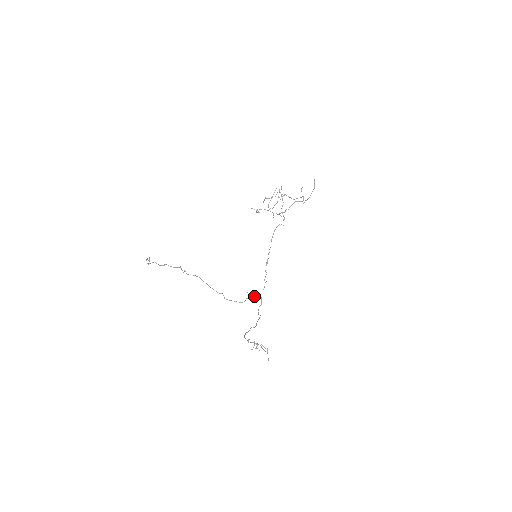
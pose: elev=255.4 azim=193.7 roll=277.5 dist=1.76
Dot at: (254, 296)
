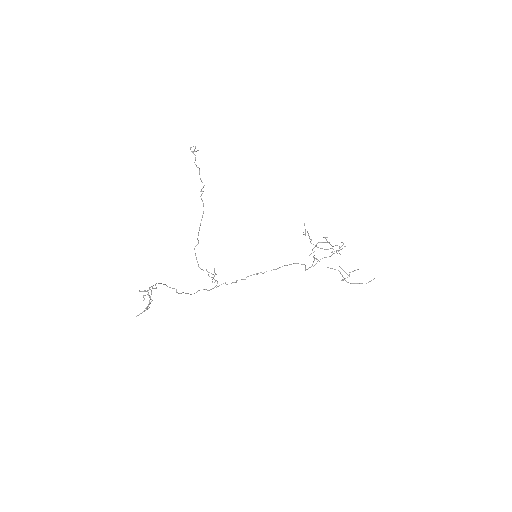
Dot at: occluded
